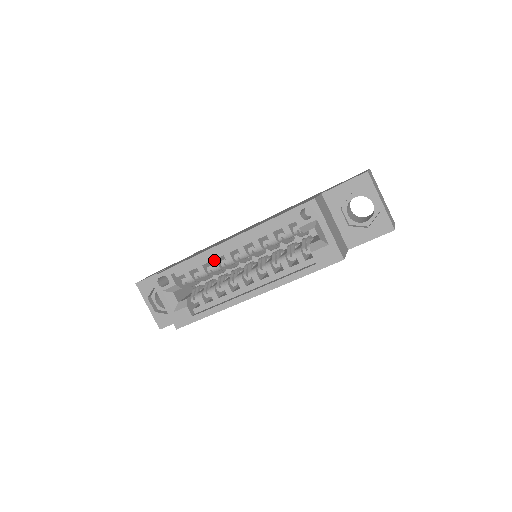
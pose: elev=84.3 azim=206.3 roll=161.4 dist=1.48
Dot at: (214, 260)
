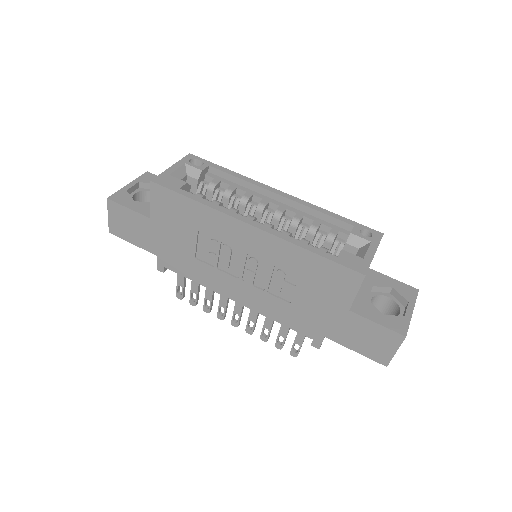
Dot at: (251, 194)
